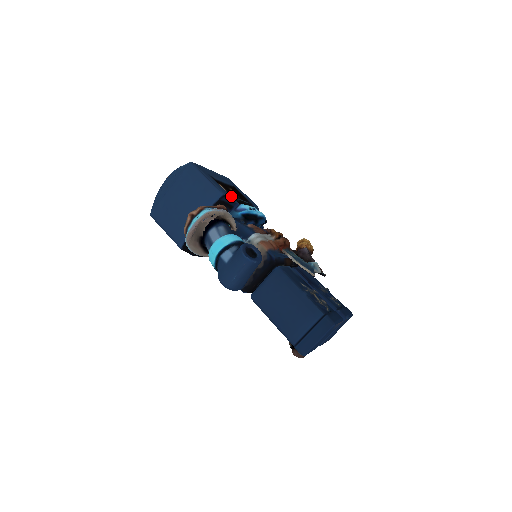
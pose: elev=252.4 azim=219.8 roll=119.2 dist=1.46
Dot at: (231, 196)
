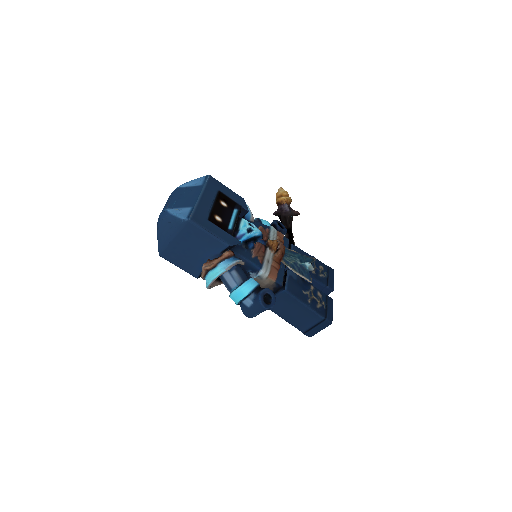
Dot at: (231, 233)
